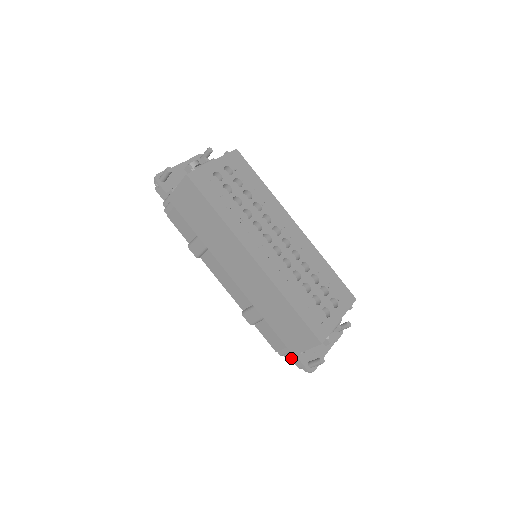
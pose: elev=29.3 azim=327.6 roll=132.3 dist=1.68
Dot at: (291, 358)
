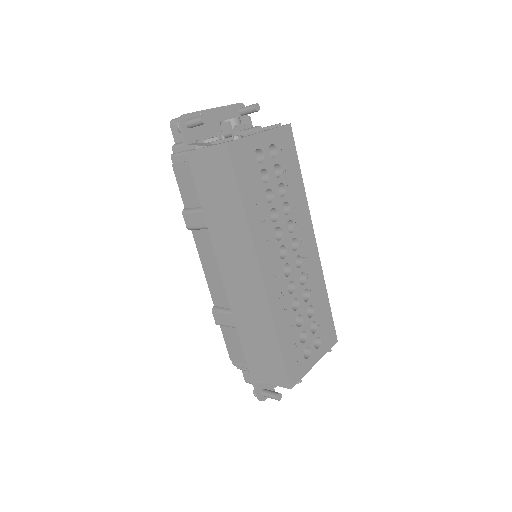
Dot at: (242, 370)
